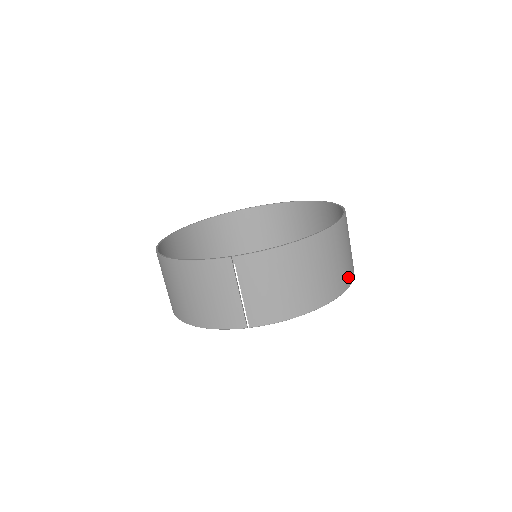
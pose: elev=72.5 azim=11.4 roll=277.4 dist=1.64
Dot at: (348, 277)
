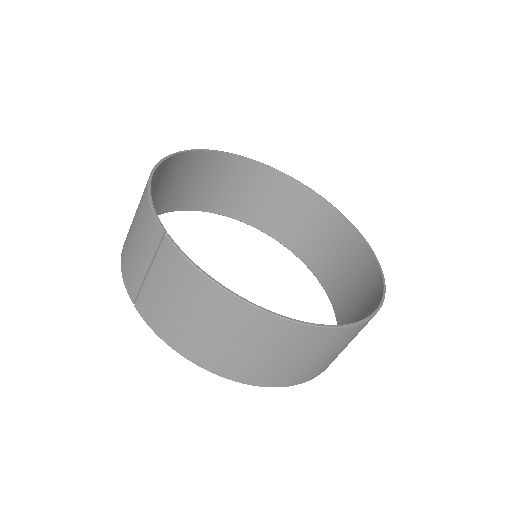
Dot at: (278, 379)
